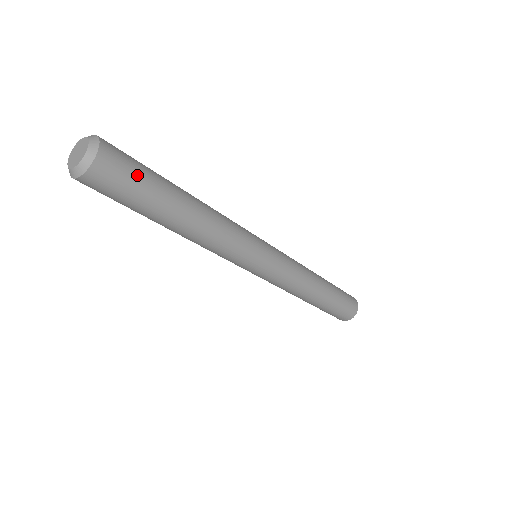
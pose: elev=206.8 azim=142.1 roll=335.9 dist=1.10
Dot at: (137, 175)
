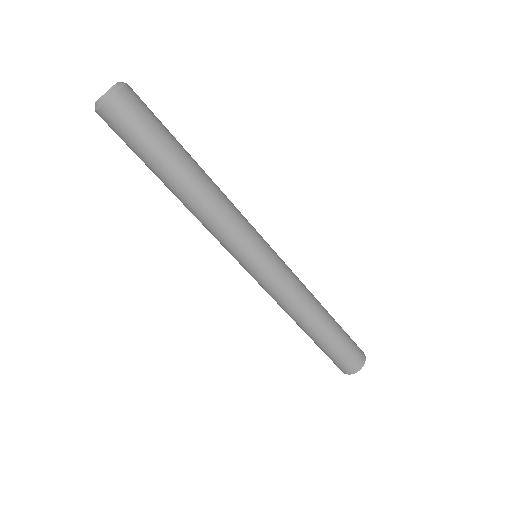
Dot at: (150, 123)
